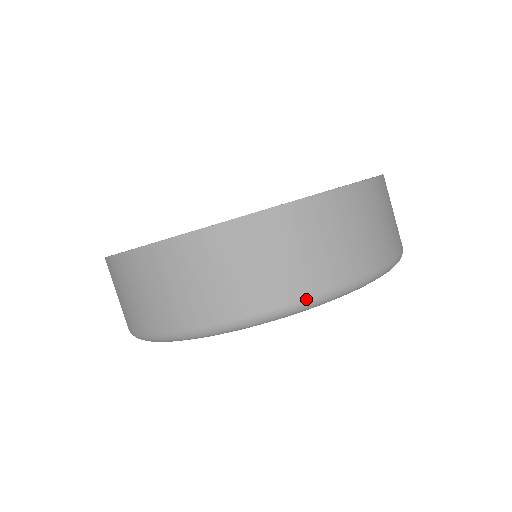
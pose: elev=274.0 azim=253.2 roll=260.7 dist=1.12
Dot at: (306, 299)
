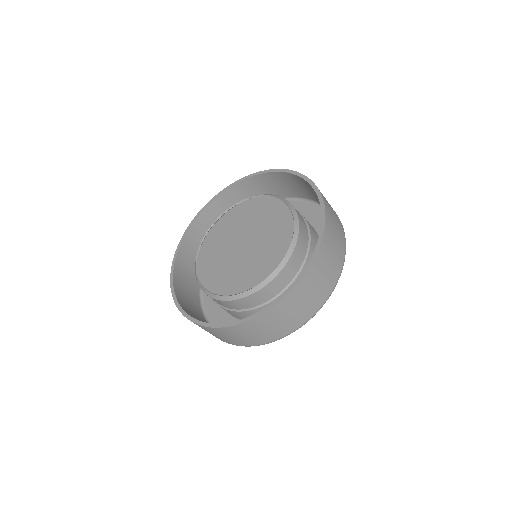
Dot at: (345, 251)
